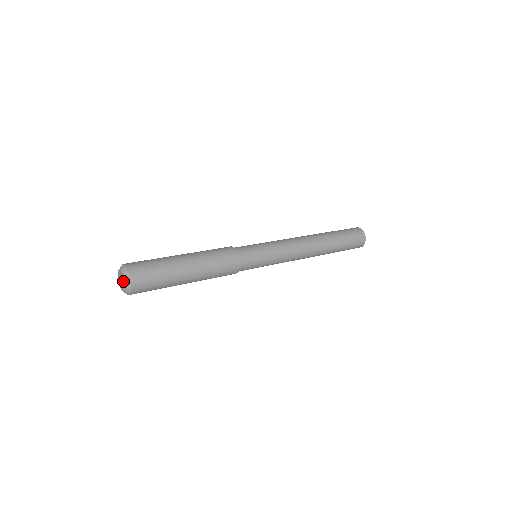
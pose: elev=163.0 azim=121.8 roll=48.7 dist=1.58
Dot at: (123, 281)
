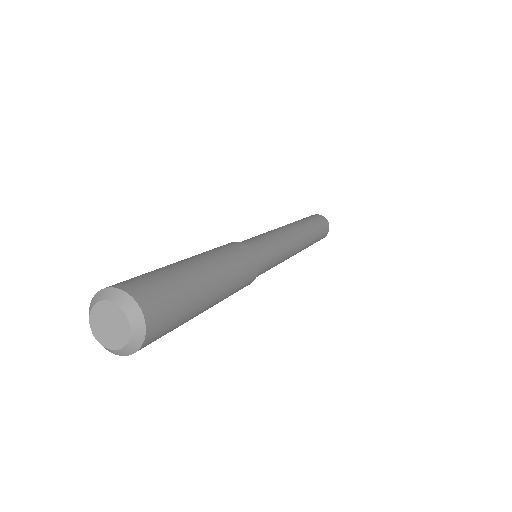
Dot at: (119, 316)
